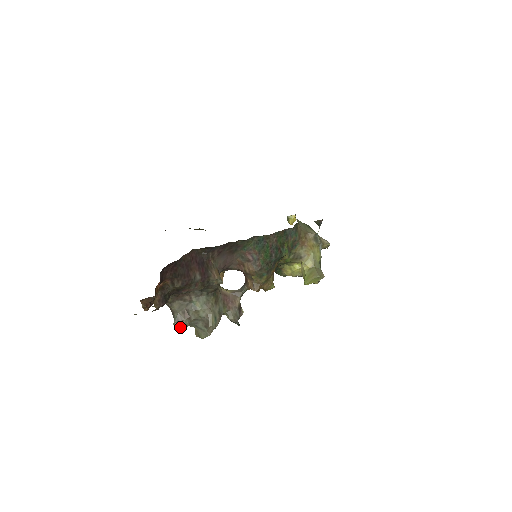
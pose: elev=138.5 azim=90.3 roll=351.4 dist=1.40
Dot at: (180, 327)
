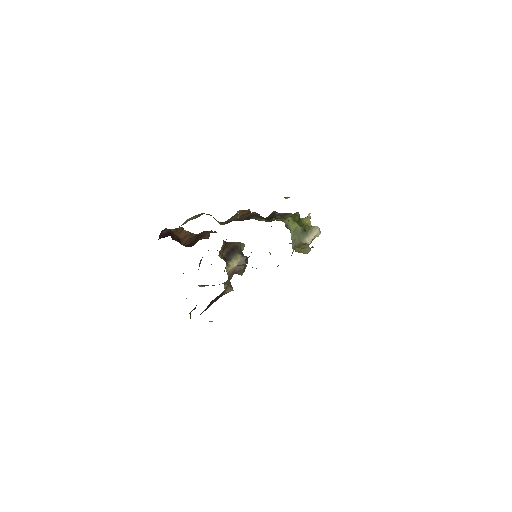
Dot at: occluded
